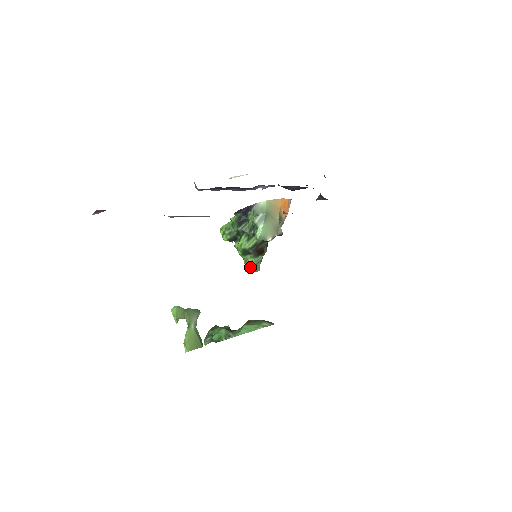
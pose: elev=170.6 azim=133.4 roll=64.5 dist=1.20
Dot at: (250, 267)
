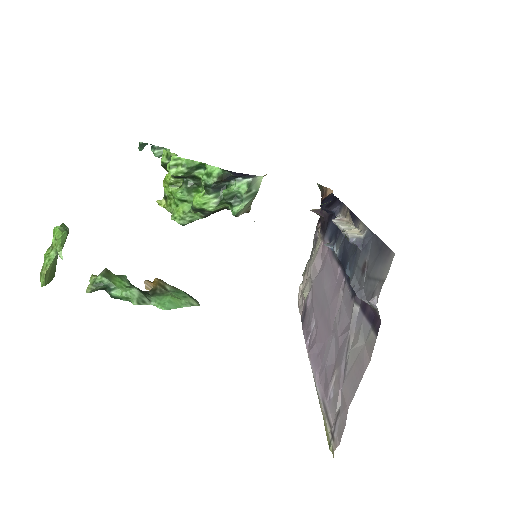
Dot at: (185, 220)
